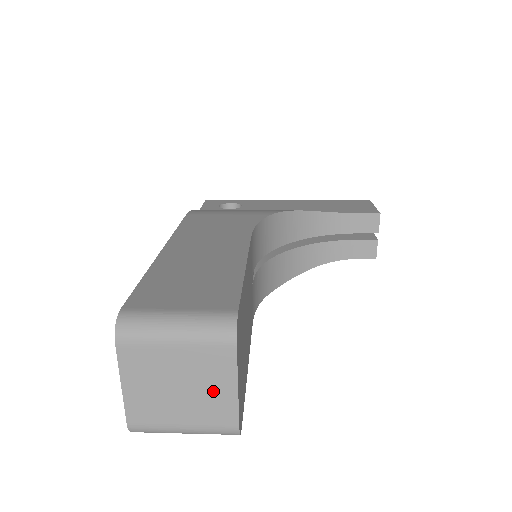
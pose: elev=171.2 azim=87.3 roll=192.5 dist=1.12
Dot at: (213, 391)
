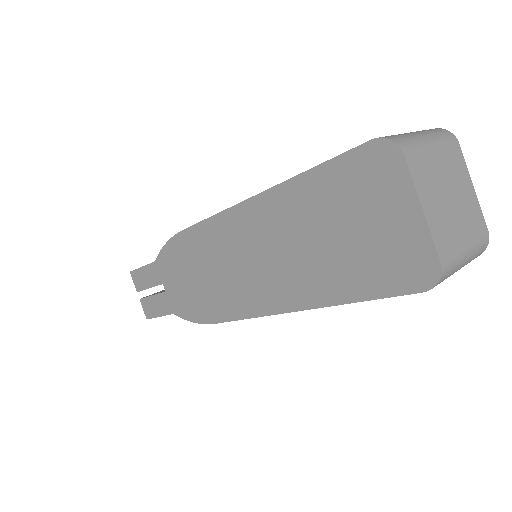
Dot at: (466, 195)
